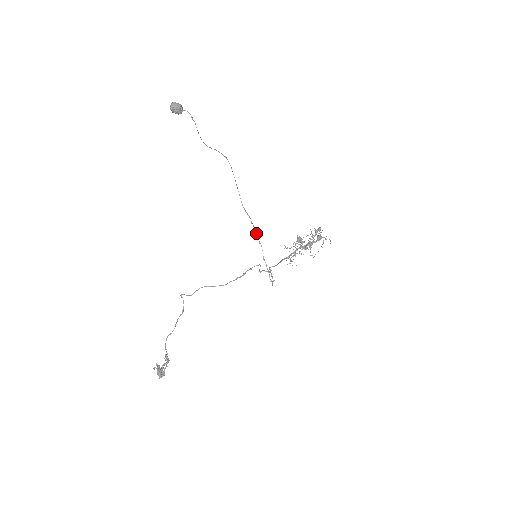
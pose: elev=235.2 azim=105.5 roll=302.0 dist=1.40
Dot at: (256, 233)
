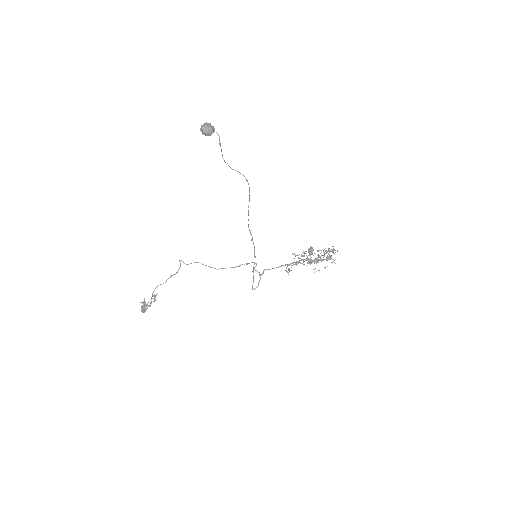
Dot at: (254, 248)
